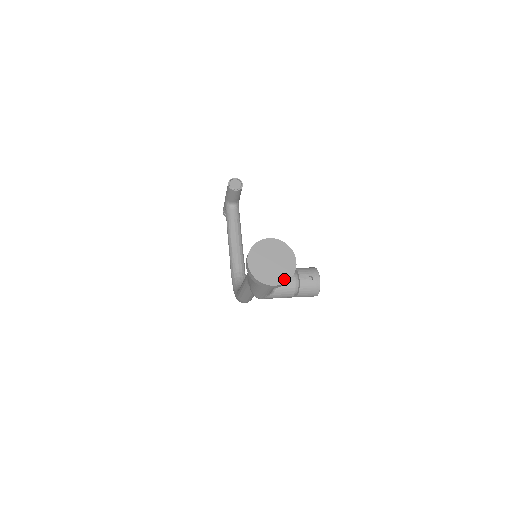
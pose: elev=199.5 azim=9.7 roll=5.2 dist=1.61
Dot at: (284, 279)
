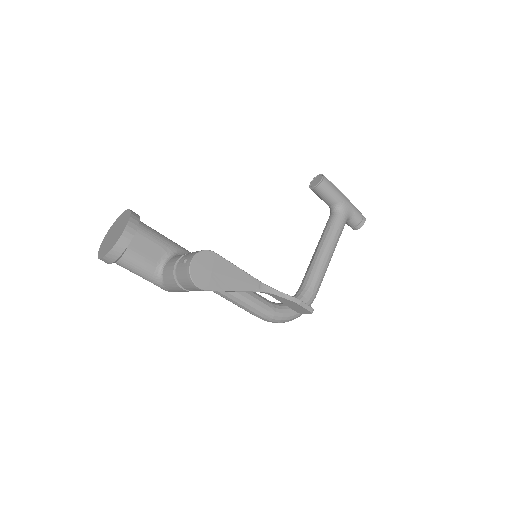
Dot at: (108, 251)
